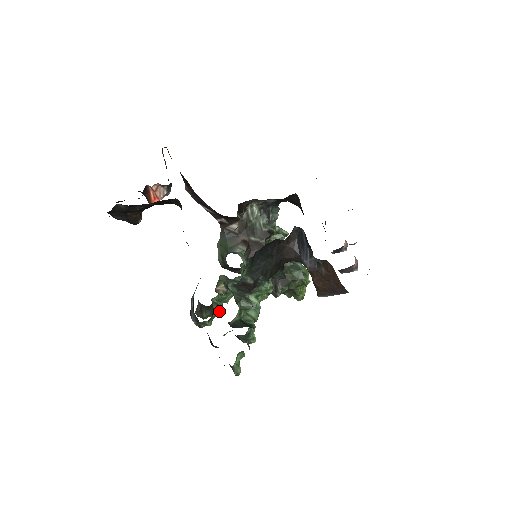
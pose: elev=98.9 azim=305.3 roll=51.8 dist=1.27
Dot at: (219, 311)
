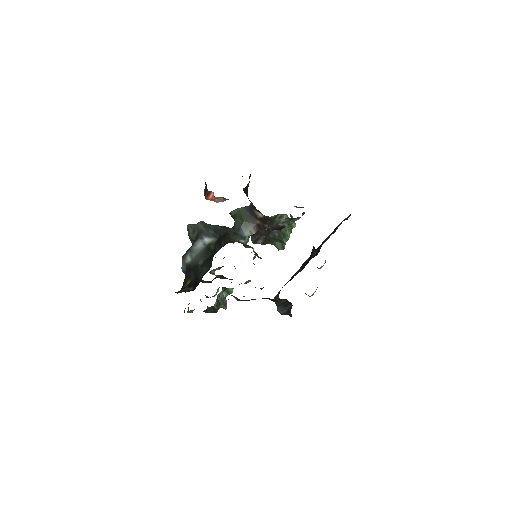
Dot at: occluded
